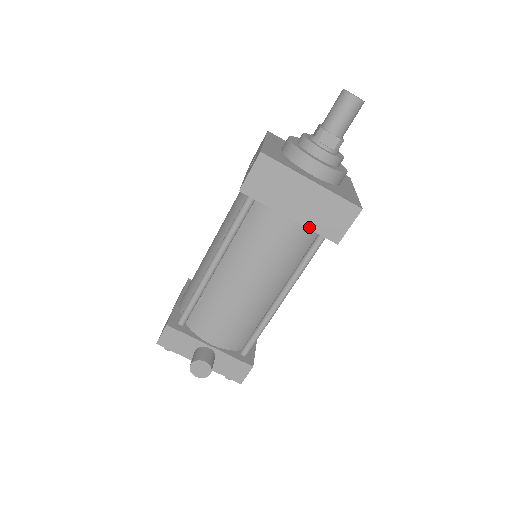
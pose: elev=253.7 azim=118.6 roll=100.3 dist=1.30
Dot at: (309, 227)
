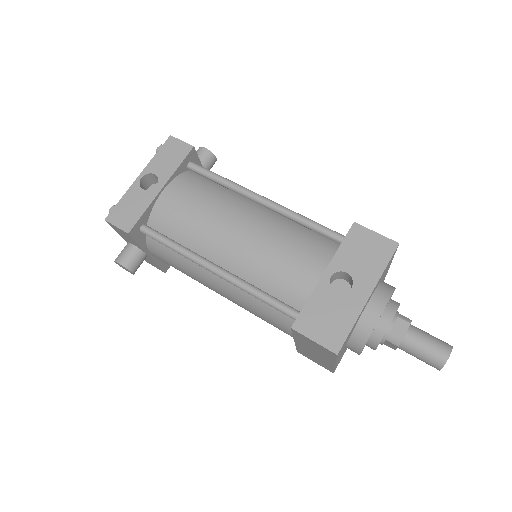
Dot at: (297, 346)
